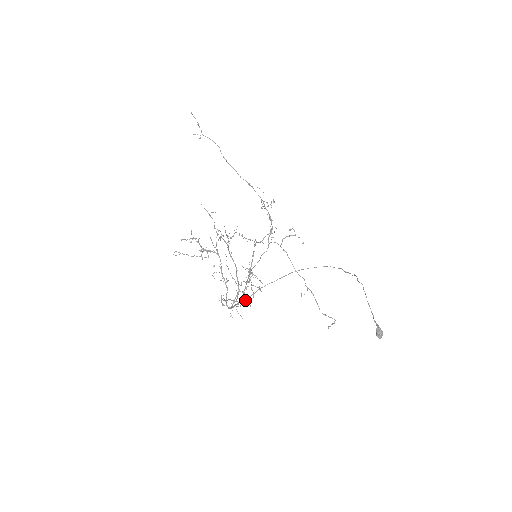
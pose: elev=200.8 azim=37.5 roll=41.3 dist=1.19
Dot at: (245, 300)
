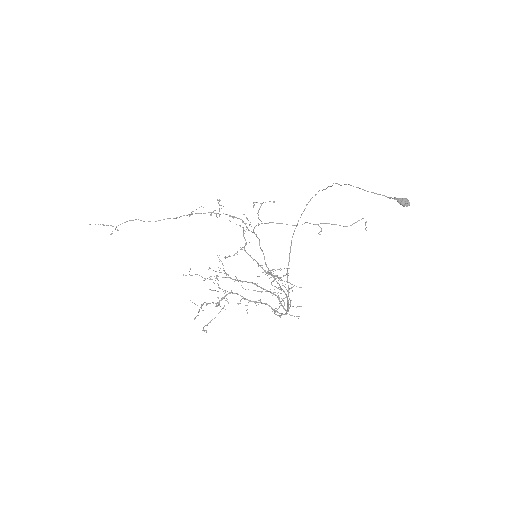
Dot at: occluded
